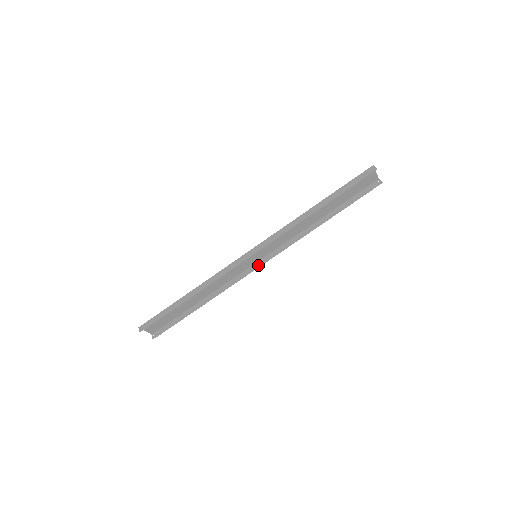
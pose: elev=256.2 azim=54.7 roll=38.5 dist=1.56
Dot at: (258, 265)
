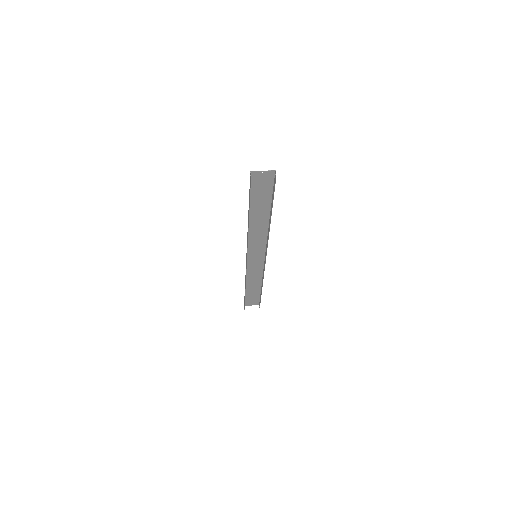
Dot at: (265, 260)
